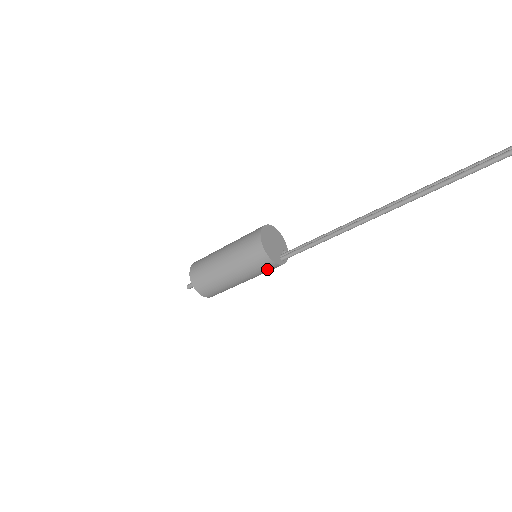
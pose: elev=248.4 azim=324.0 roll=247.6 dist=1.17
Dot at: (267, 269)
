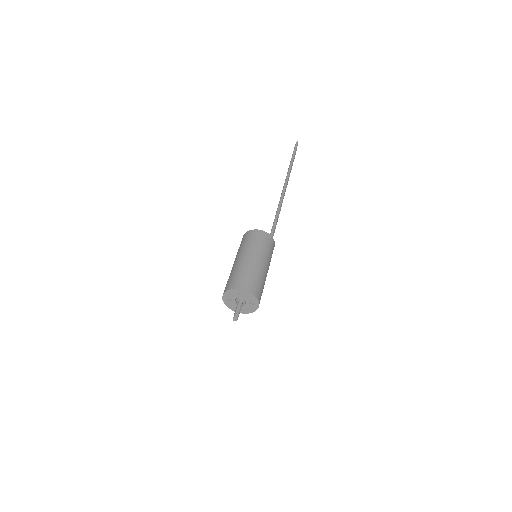
Dot at: (267, 242)
